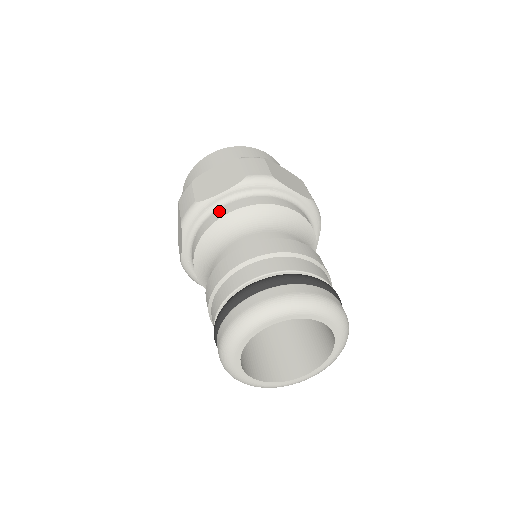
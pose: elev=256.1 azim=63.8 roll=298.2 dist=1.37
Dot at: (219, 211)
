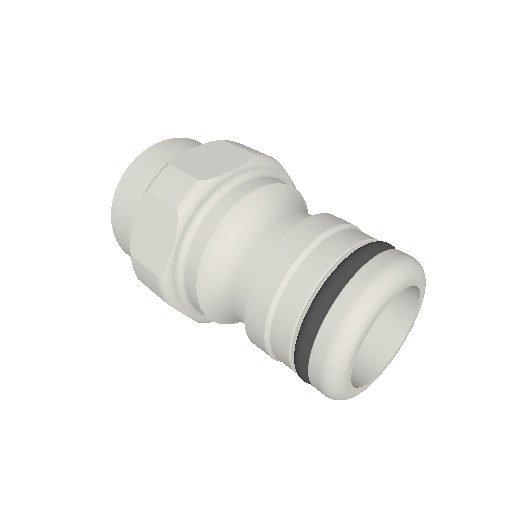
Dot at: (189, 265)
